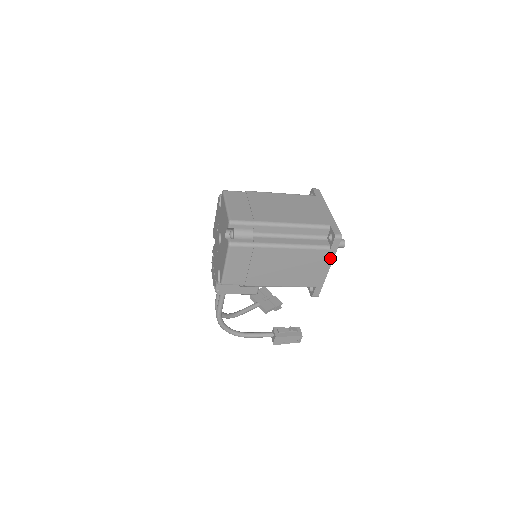
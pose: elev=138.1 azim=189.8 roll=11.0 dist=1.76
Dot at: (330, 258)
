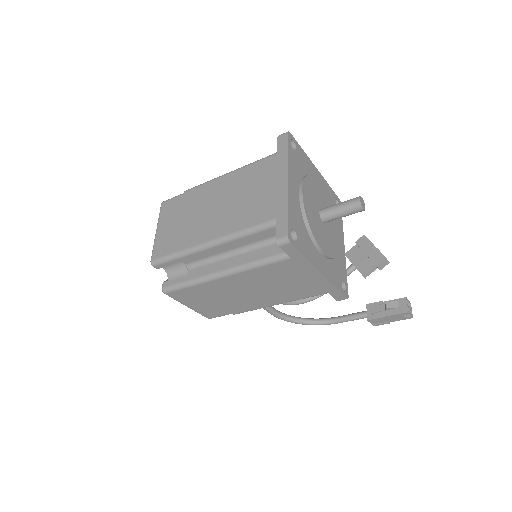
Dot at: (305, 264)
